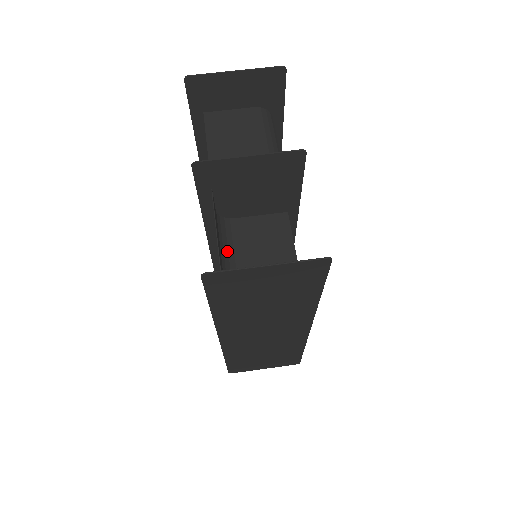
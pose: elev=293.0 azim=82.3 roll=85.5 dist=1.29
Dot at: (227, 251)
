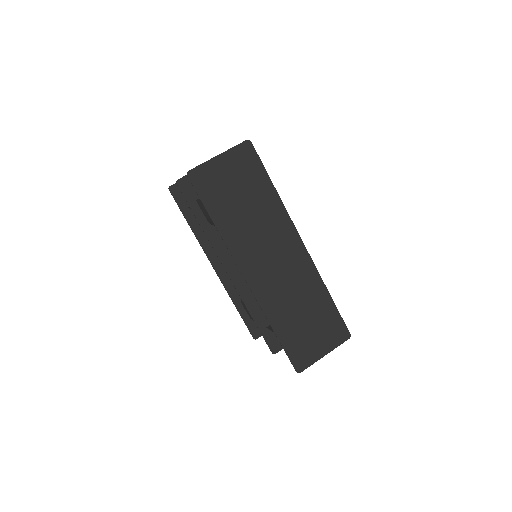
Dot at: occluded
